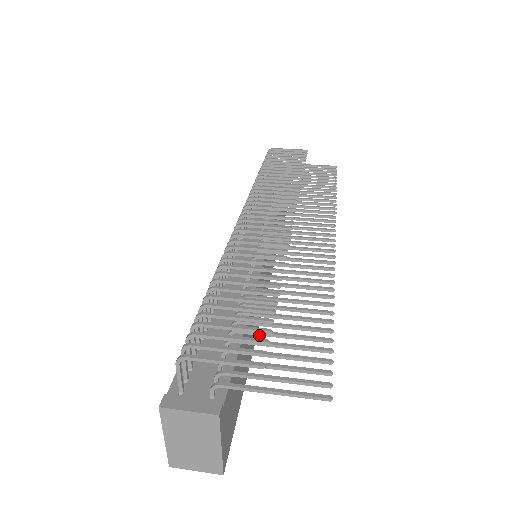
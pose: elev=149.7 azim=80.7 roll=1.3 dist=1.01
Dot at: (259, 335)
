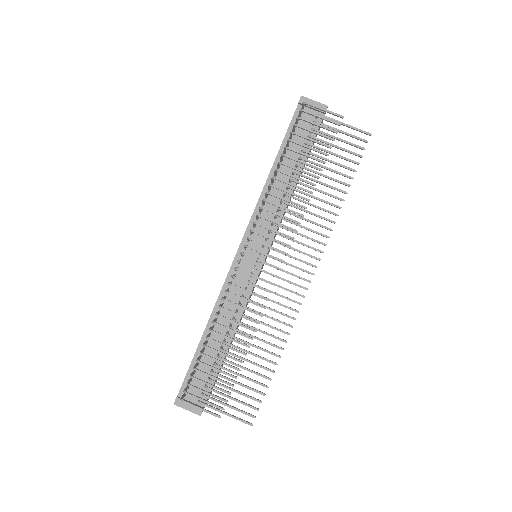
Dot at: (230, 372)
